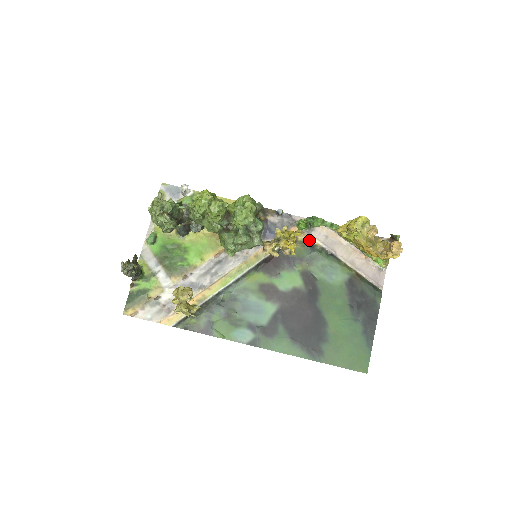
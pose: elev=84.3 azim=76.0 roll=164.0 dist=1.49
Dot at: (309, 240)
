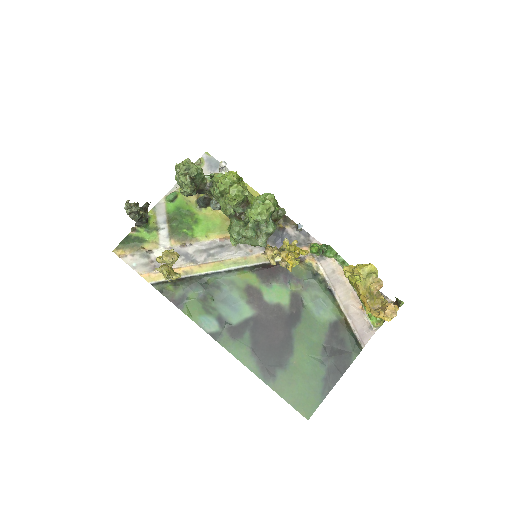
Dot at: (315, 266)
